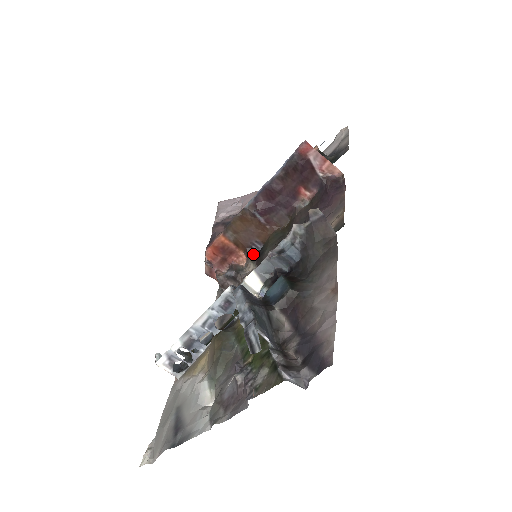
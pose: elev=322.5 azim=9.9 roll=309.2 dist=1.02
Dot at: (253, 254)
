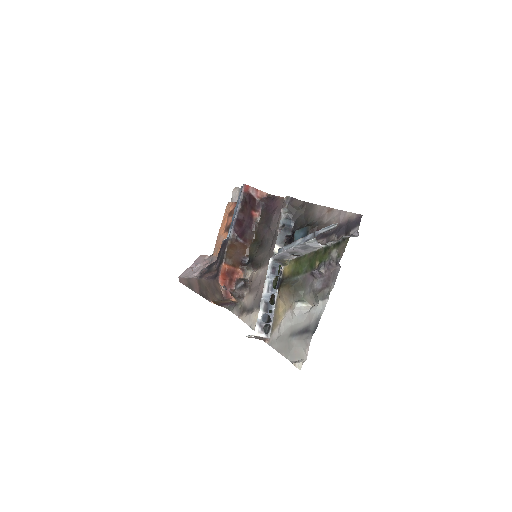
Dot at: (246, 265)
